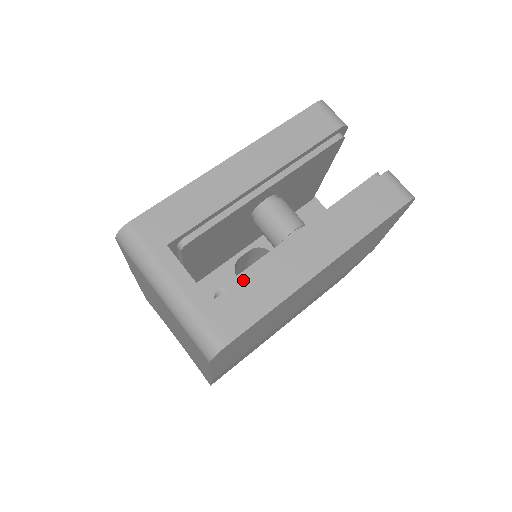
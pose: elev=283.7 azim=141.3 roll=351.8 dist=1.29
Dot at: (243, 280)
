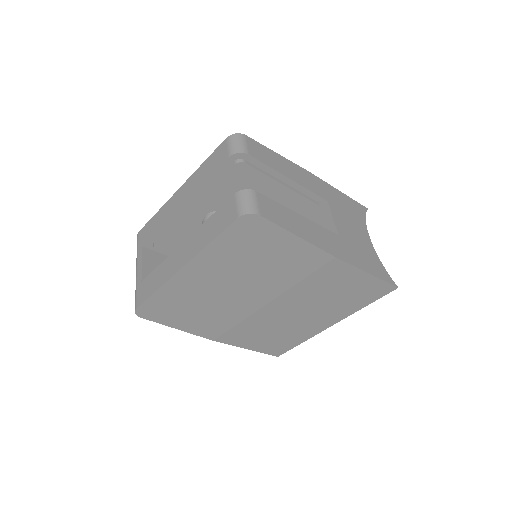
Dot at: (154, 271)
